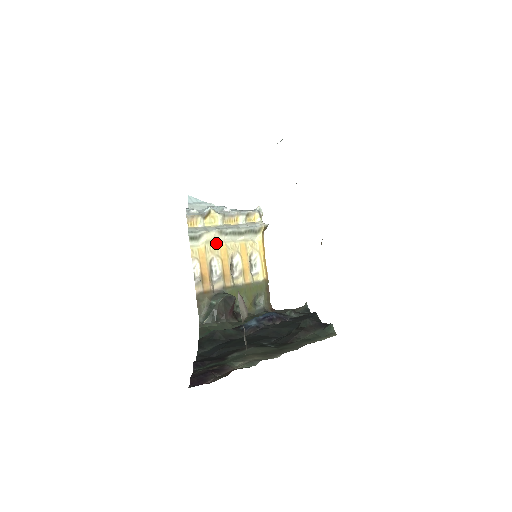
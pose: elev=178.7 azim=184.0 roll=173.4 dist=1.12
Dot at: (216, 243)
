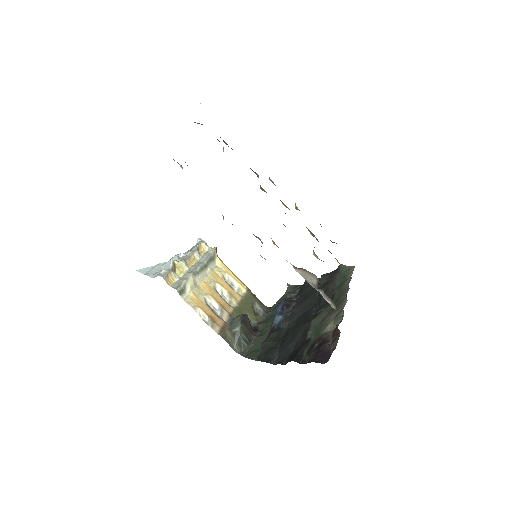
Dot at: (197, 286)
